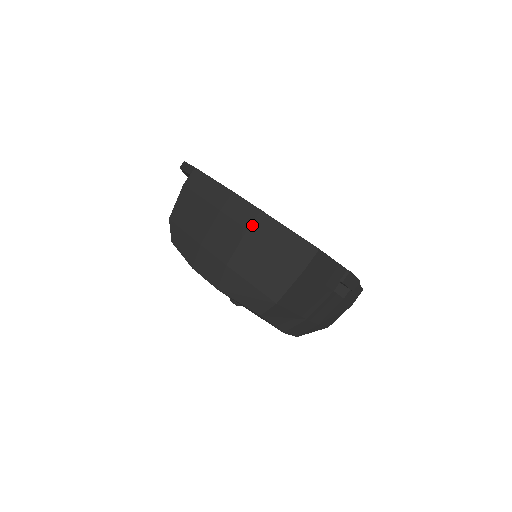
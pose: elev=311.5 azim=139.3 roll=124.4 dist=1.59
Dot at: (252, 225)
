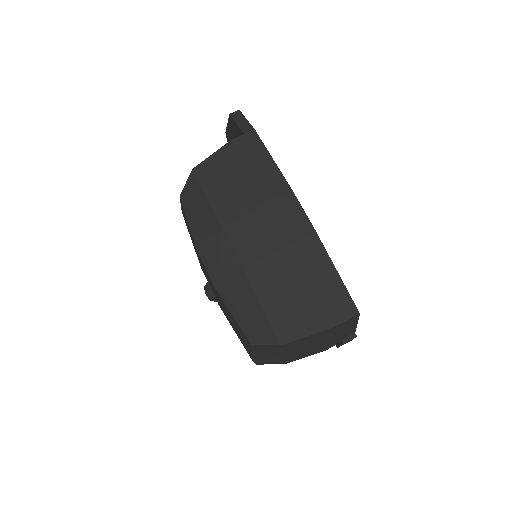
Dot at: (298, 243)
